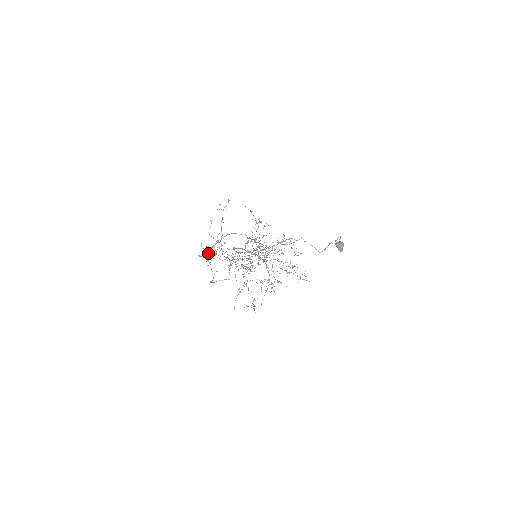
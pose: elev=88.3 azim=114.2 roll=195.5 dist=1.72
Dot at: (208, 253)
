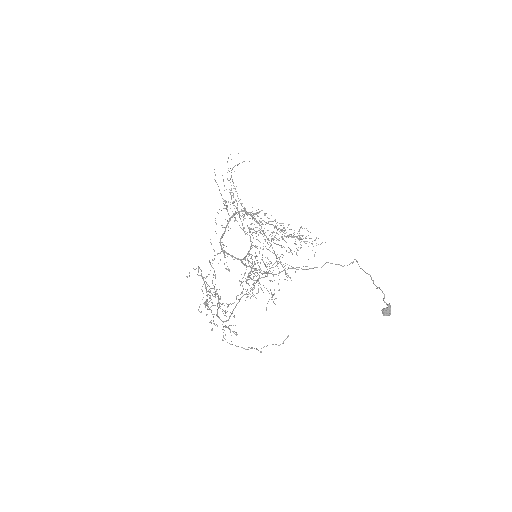
Dot at: (197, 274)
